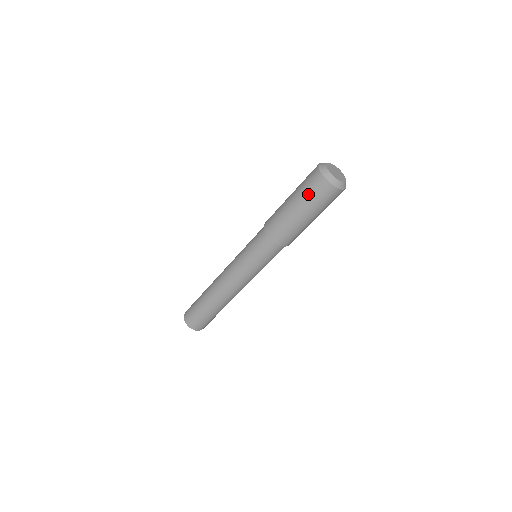
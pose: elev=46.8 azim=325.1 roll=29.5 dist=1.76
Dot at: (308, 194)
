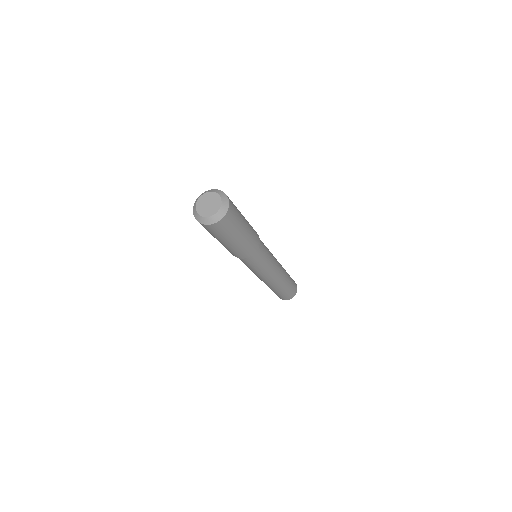
Dot at: (216, 235)
